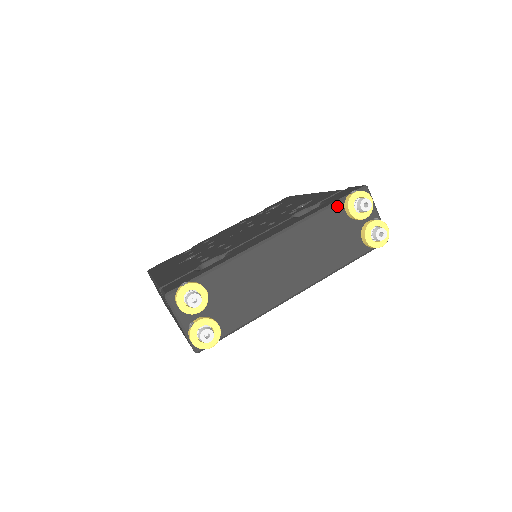
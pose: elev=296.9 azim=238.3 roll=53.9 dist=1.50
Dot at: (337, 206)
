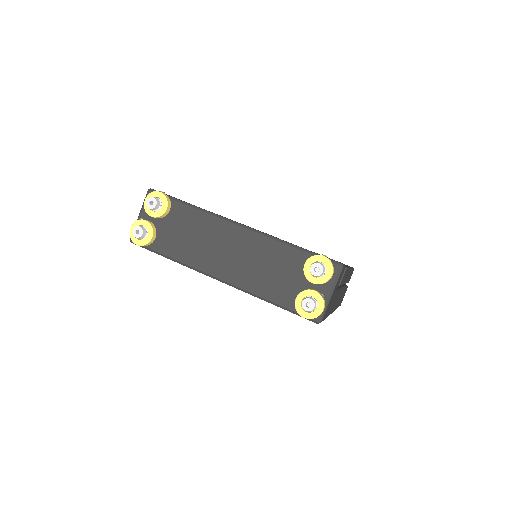
Dot at: (304, 253)
